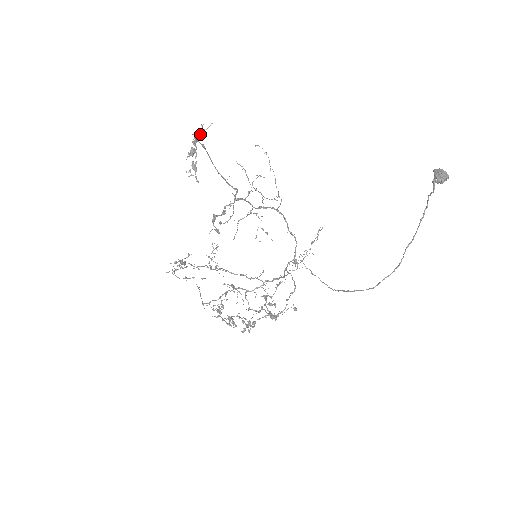
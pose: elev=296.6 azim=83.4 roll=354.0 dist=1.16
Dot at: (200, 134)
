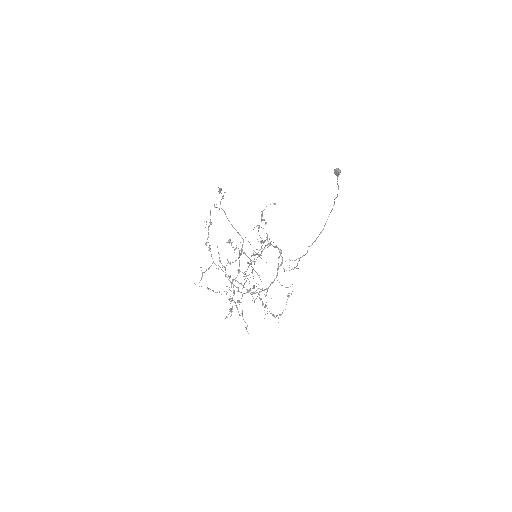
Dot at: (223, 198)
